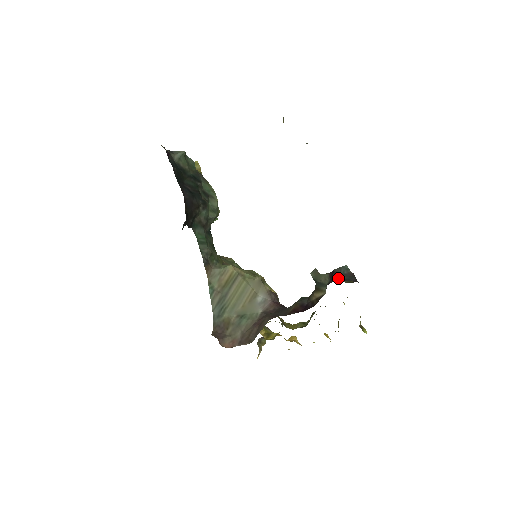
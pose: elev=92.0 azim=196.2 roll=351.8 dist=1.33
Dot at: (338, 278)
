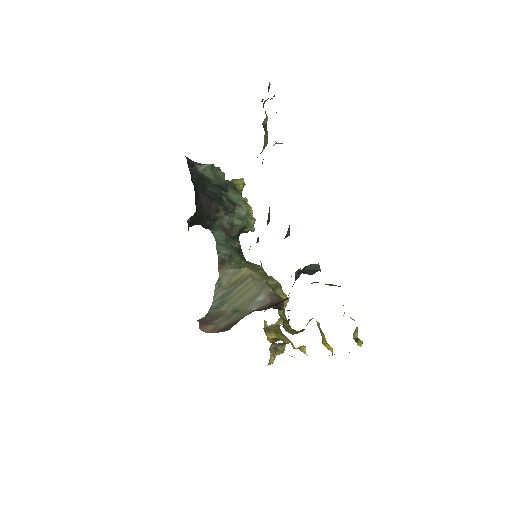
Dot at: (299, 272)
